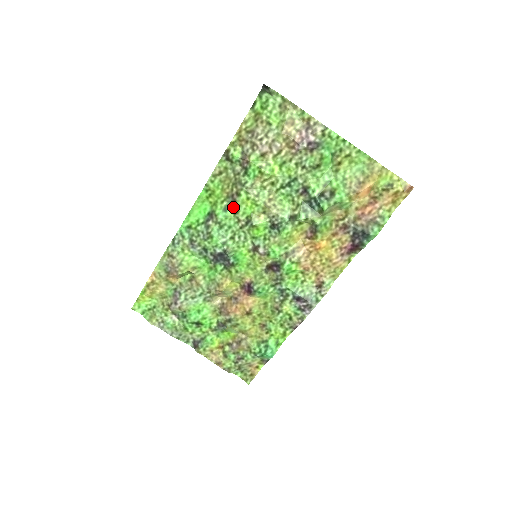
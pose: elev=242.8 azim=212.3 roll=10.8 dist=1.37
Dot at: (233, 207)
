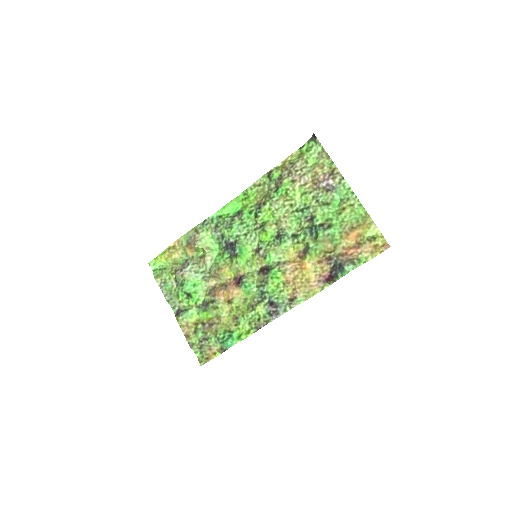
Dot at: (257, 212)
